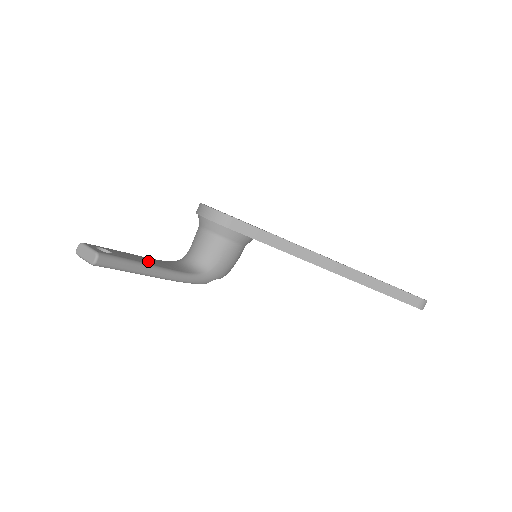
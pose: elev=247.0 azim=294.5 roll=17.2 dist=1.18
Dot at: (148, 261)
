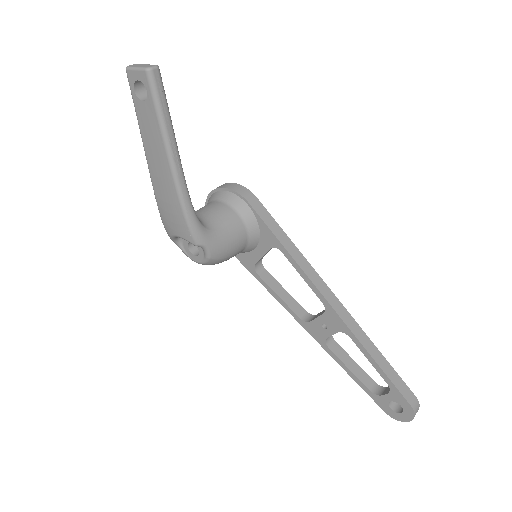
Dot at: occluded
